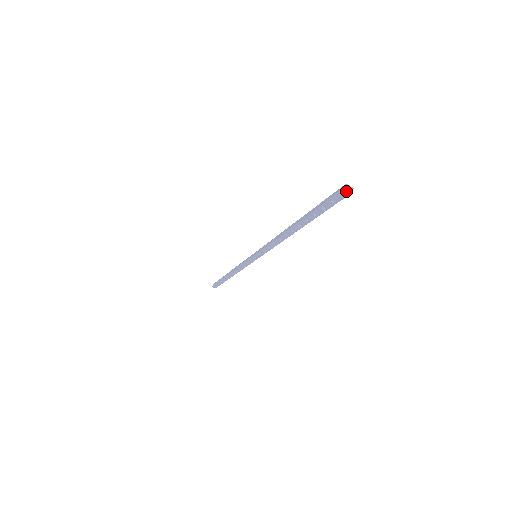
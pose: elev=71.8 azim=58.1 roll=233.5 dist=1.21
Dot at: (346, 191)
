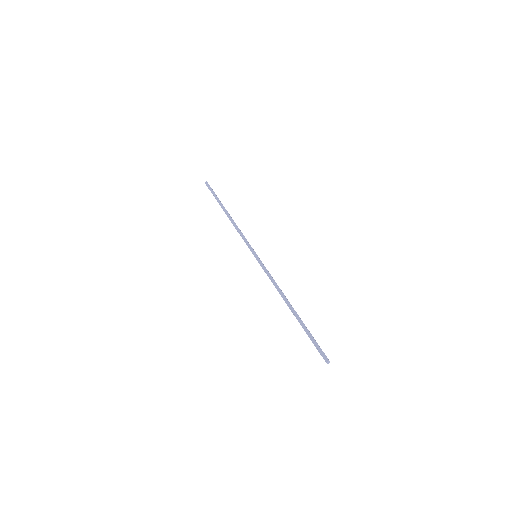
Dot at: occluded
